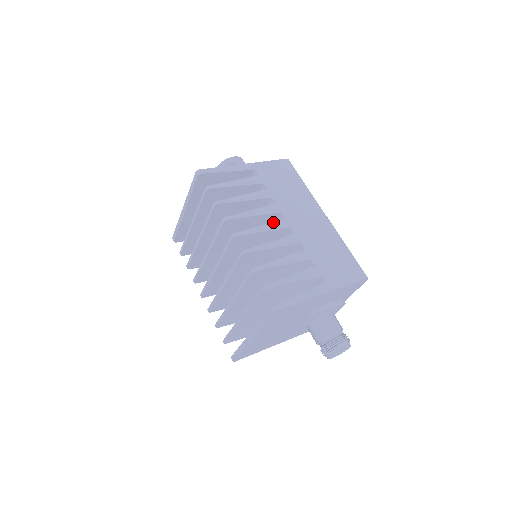
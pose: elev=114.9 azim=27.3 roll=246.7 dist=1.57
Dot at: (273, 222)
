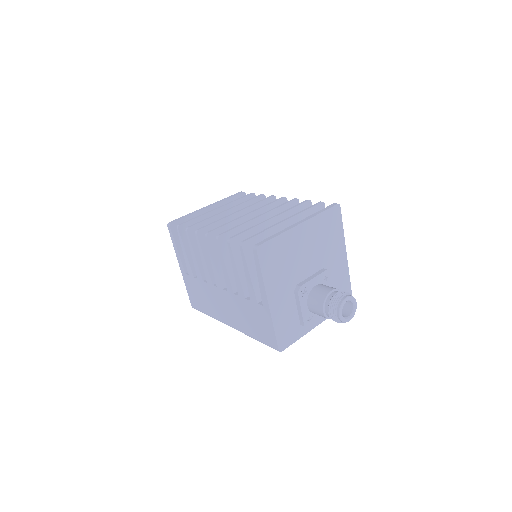
Dot at: occluded
